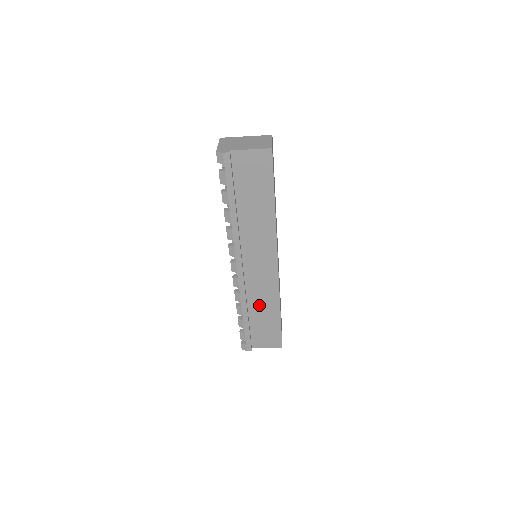
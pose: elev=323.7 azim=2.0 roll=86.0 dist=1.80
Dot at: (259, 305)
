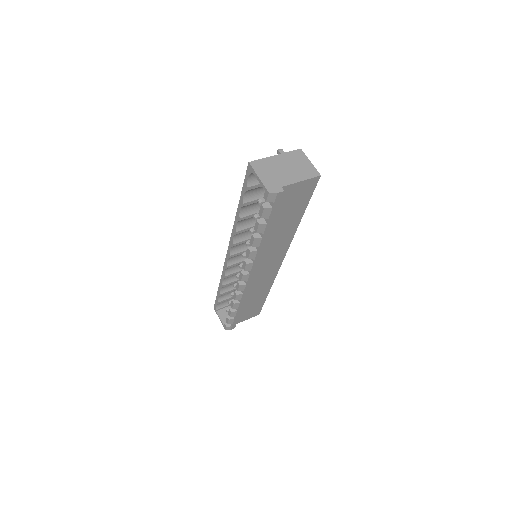
Dot at: (253, 295)
